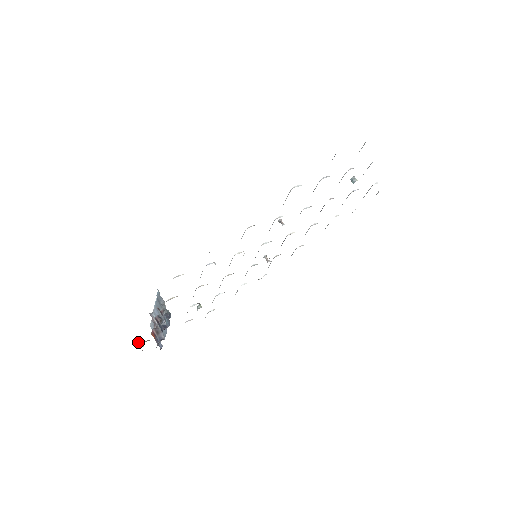
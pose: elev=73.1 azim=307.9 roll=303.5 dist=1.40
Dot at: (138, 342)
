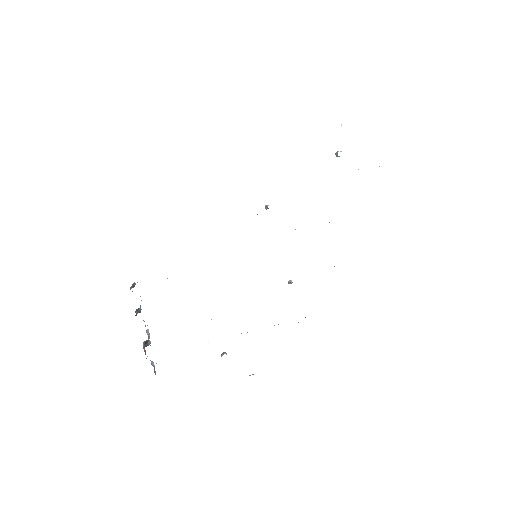
Dot at: occluded
